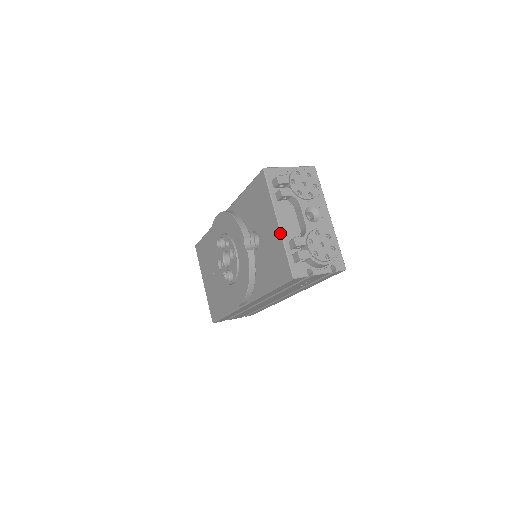
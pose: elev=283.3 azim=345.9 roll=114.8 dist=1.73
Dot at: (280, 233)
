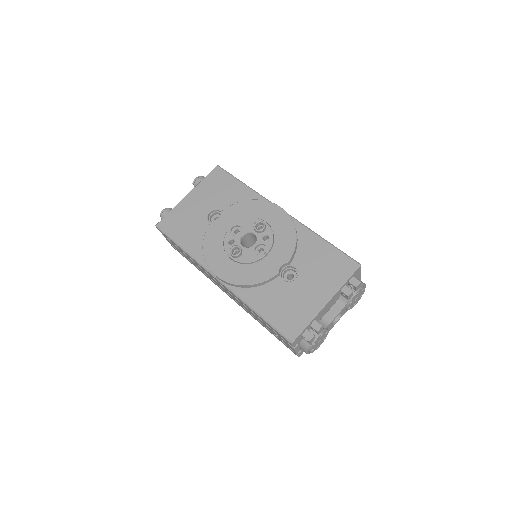
Dot at: (319, 310)
